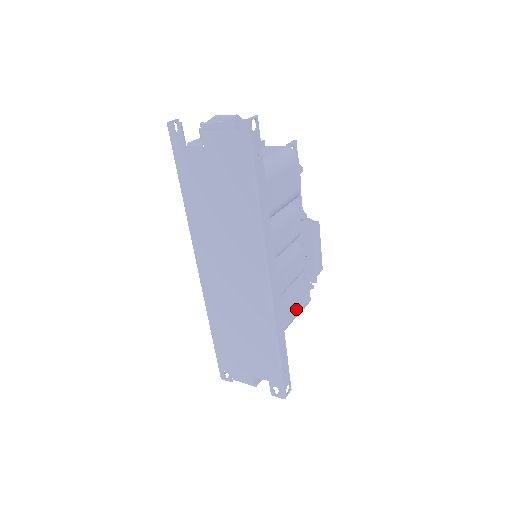
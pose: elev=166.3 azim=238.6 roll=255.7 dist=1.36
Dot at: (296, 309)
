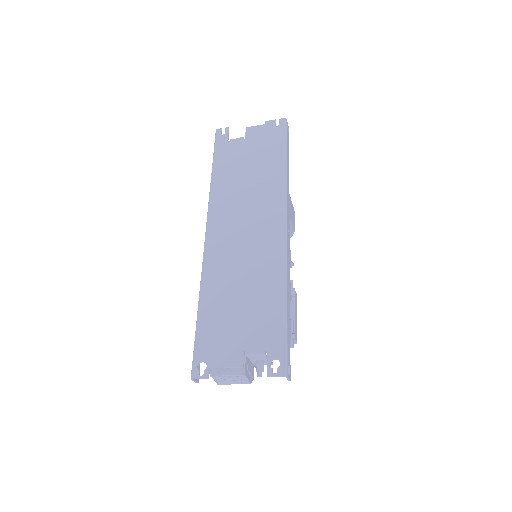
Dot at: occluded
